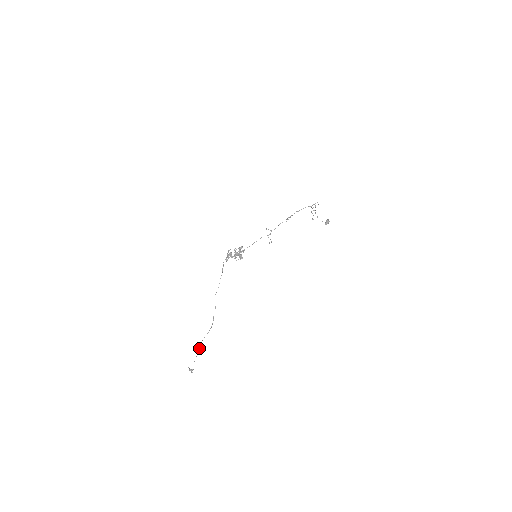
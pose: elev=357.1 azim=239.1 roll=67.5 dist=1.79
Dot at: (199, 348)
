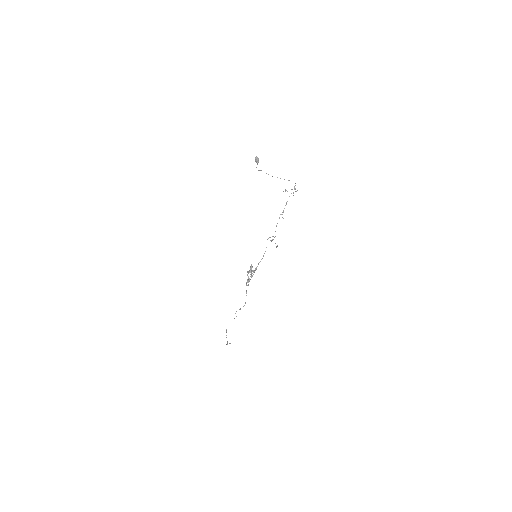
Dot at: occluded
